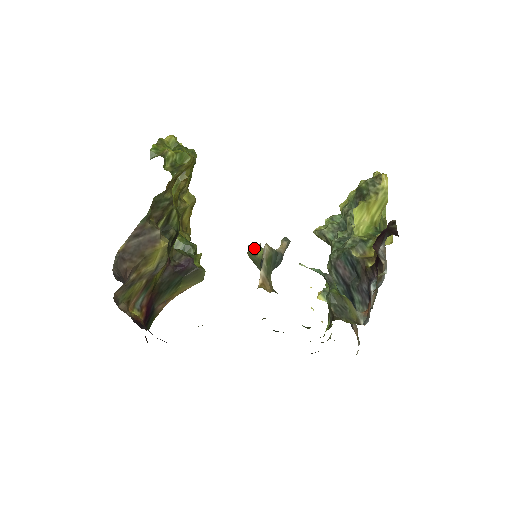
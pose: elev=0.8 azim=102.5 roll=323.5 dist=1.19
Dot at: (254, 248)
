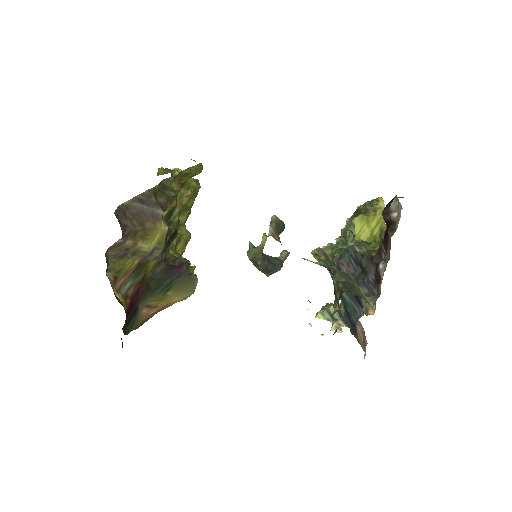
Dot at: occluded
